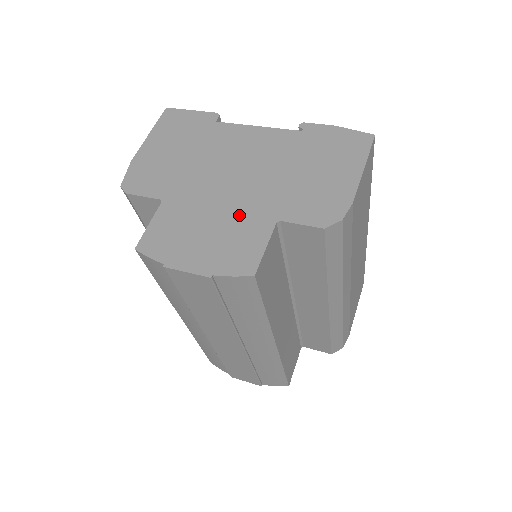
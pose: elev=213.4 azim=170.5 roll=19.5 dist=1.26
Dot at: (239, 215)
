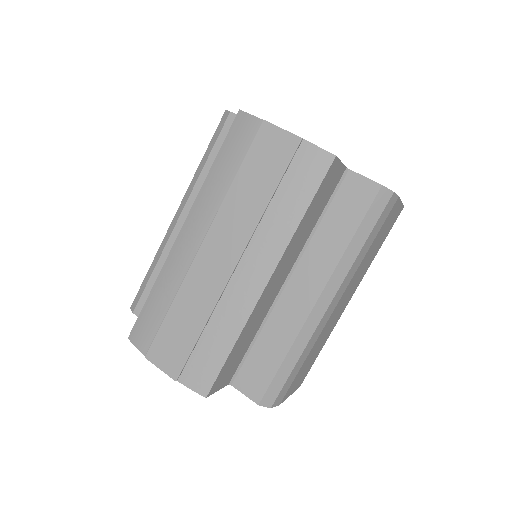
Dot at: occluded
